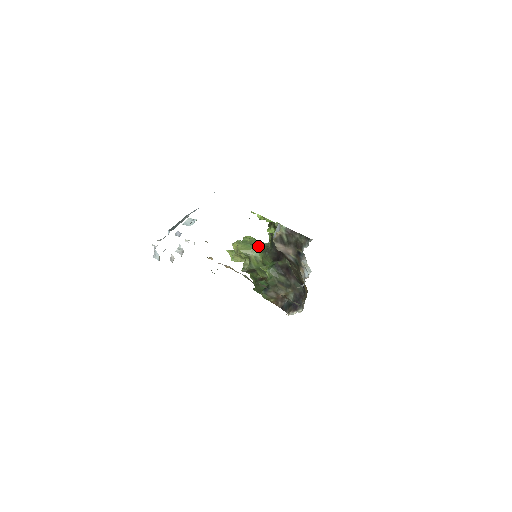
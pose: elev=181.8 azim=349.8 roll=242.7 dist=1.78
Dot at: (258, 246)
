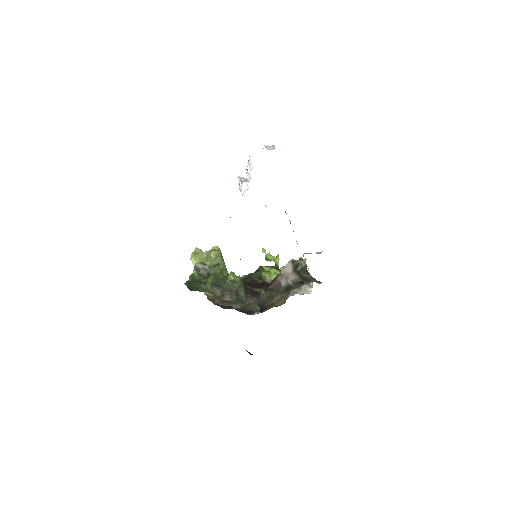
Dot at: occluded
